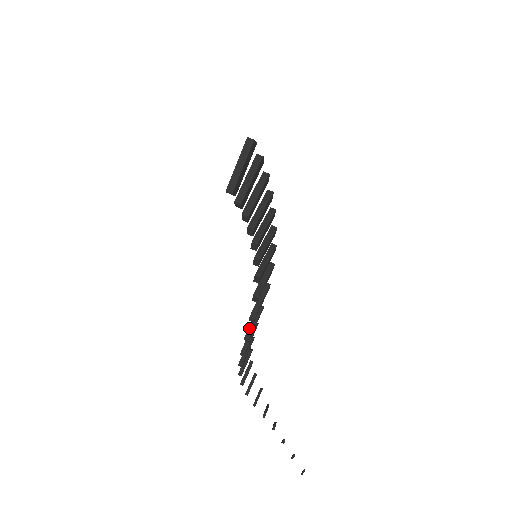
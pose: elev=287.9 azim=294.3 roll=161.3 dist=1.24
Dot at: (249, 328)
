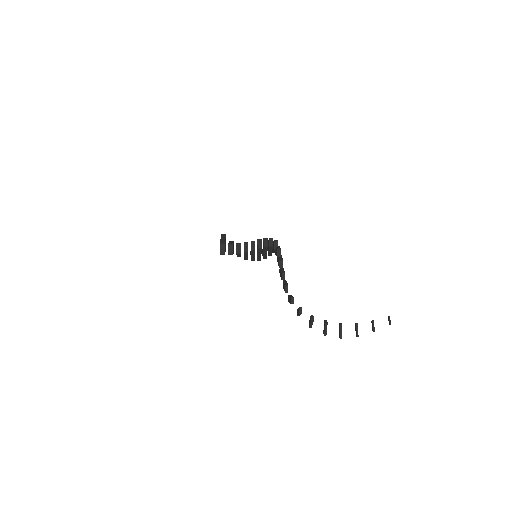
Dot at: (277, 247)
